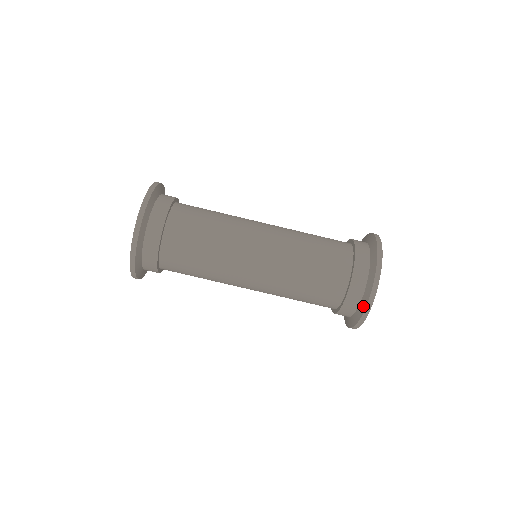
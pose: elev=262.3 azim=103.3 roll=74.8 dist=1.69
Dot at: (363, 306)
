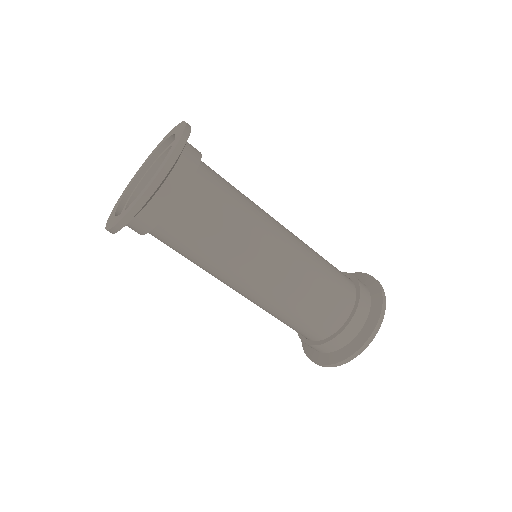
Dot at: (308, 353)
